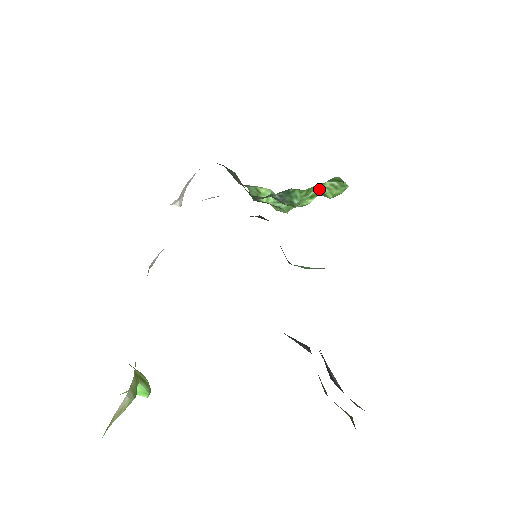
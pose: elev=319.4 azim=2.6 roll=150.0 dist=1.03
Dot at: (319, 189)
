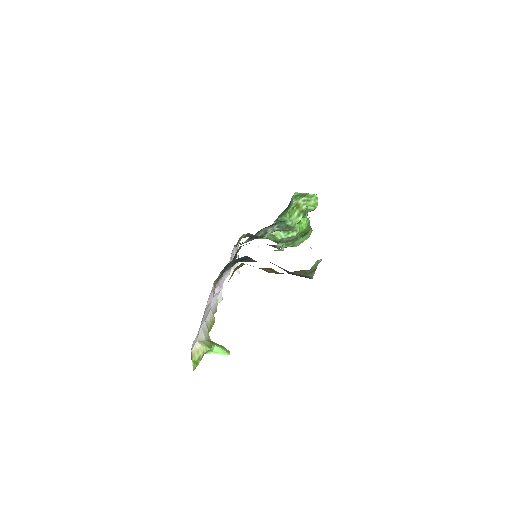
Dot at: (299, 208)
